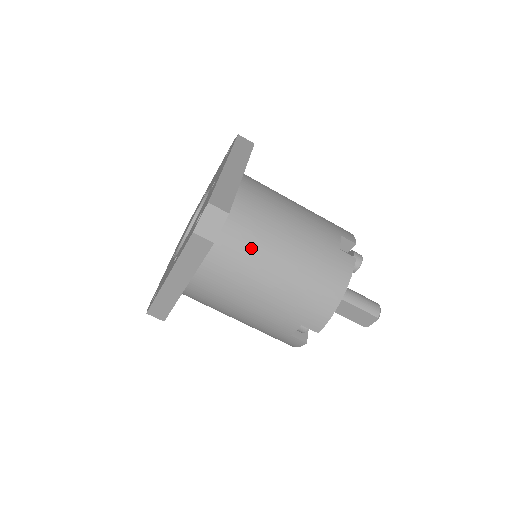
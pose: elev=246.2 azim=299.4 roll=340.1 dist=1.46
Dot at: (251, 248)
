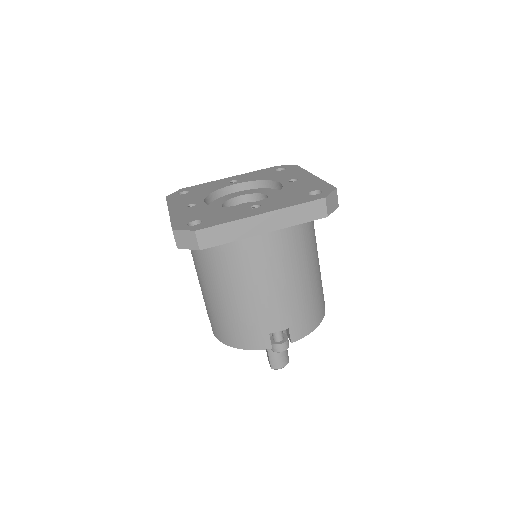
Dot at: (216, 267)
